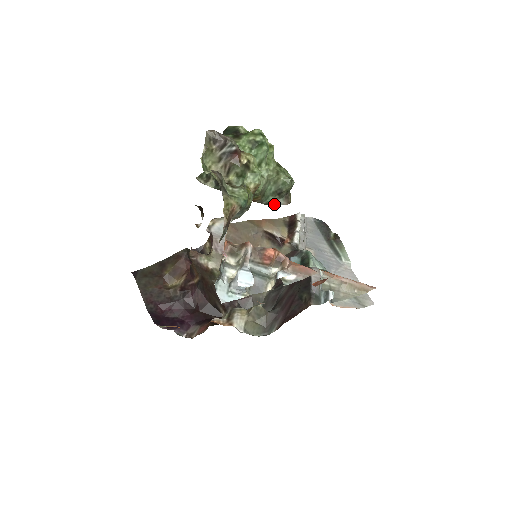
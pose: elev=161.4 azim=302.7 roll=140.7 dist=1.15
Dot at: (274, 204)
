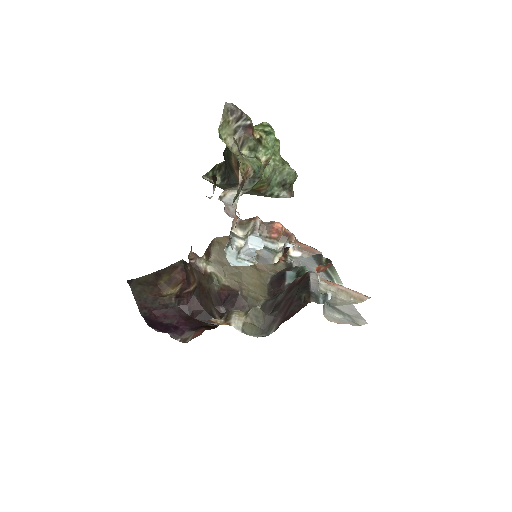
Dot at: (278, 196)
